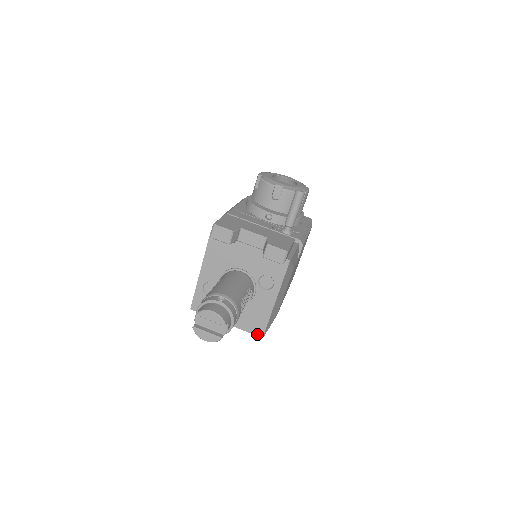
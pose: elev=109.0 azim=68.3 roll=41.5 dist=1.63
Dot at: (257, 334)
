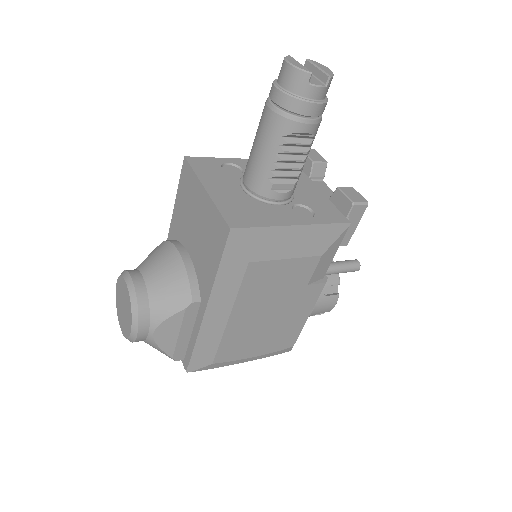
Dot at: (229, 221)
